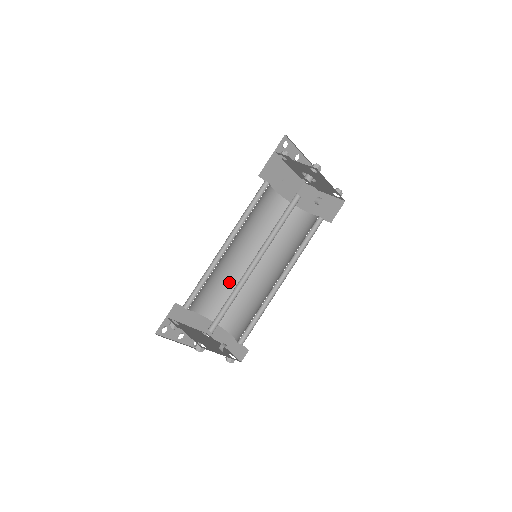
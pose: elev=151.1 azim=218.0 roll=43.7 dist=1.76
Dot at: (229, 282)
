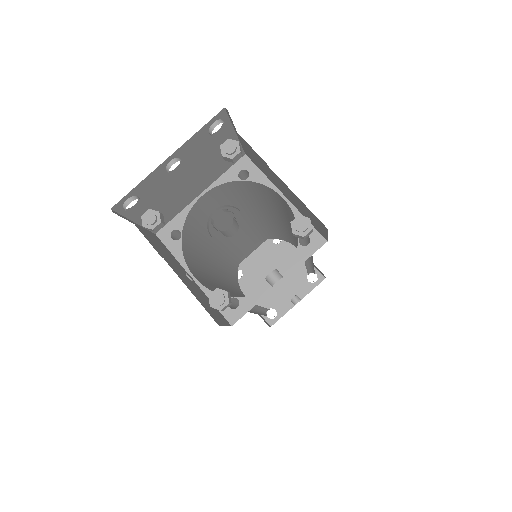
Dot at: (255, 229)
